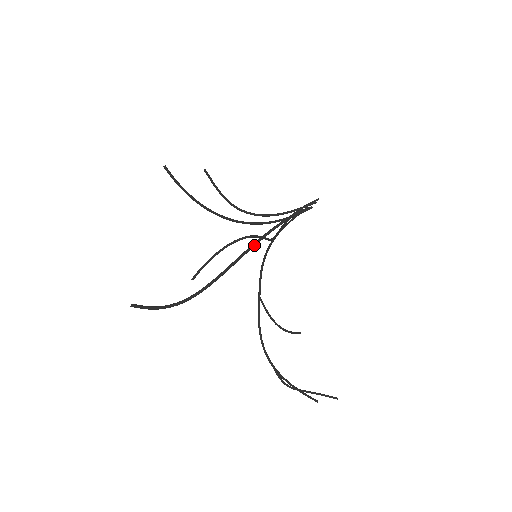
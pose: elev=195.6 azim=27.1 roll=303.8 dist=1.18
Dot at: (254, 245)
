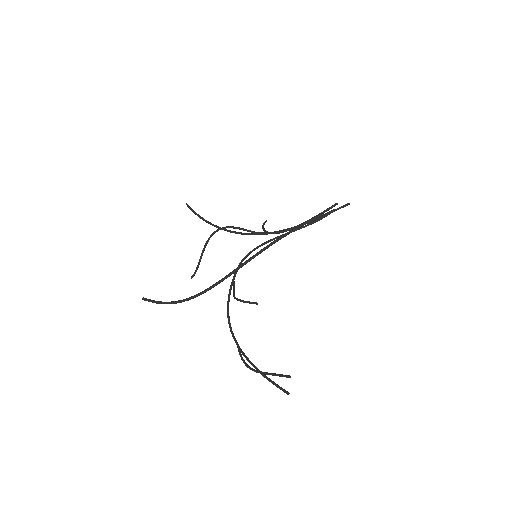
Dot at: (261, 250)
